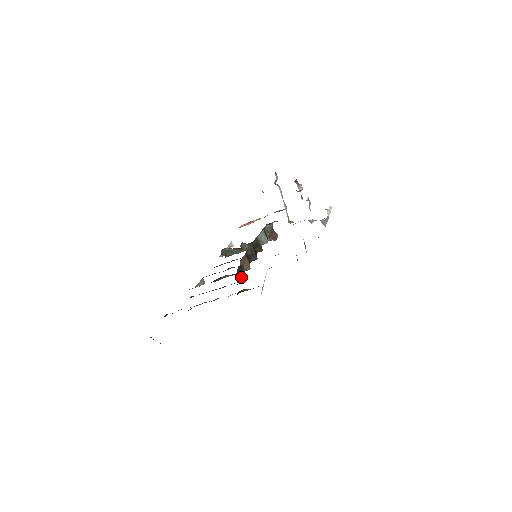
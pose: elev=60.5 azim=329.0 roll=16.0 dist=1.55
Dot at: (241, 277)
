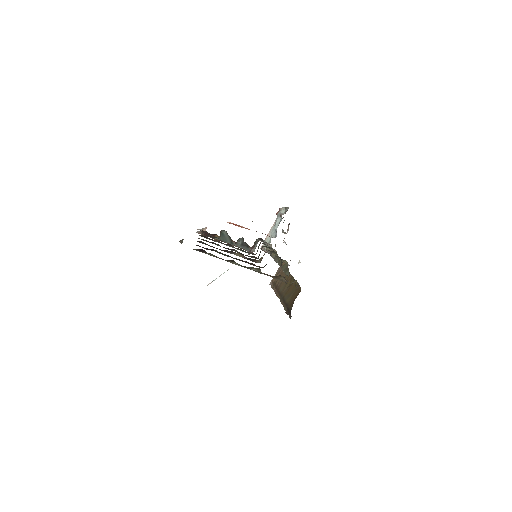
Dot at: occluded
